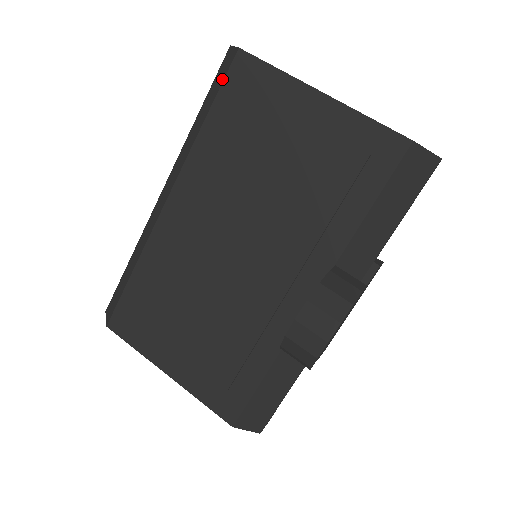
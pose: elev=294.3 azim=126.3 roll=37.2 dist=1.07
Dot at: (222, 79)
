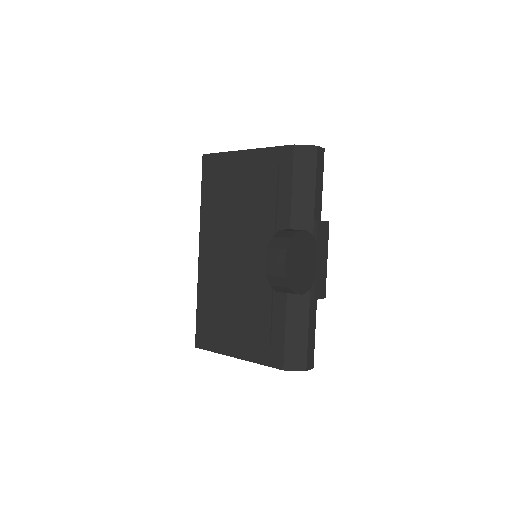
Dot at: (202, 173)
